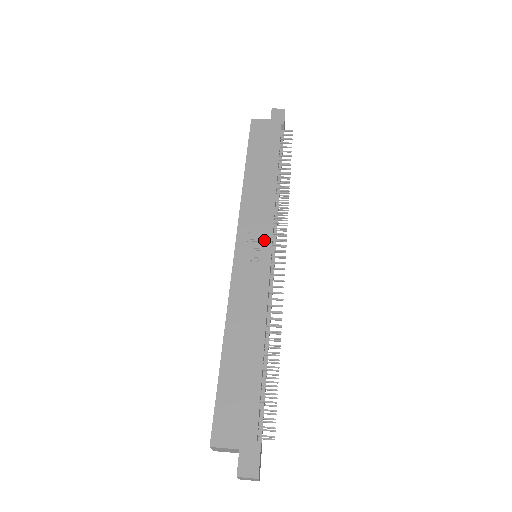
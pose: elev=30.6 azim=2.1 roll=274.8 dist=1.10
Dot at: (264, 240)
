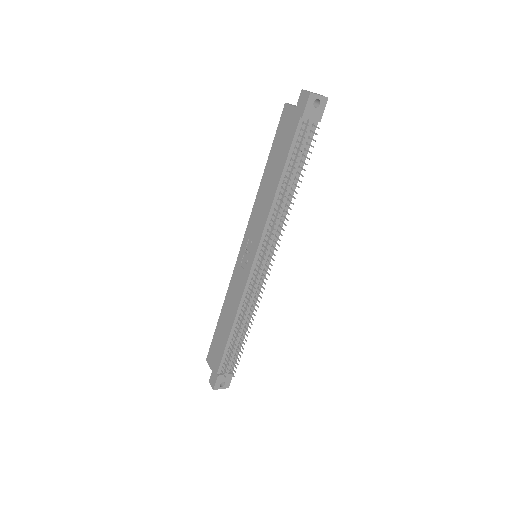
Dot at: (253, 250)
